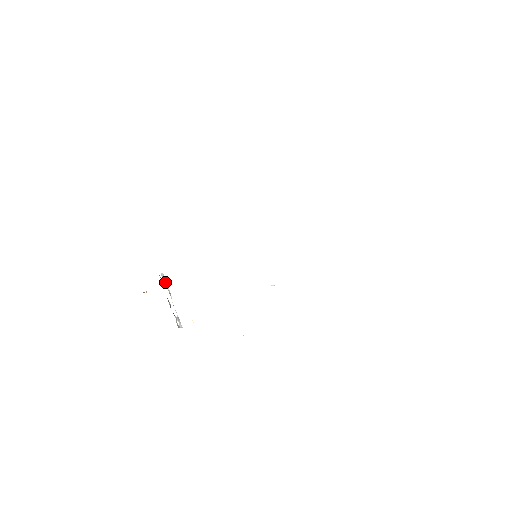
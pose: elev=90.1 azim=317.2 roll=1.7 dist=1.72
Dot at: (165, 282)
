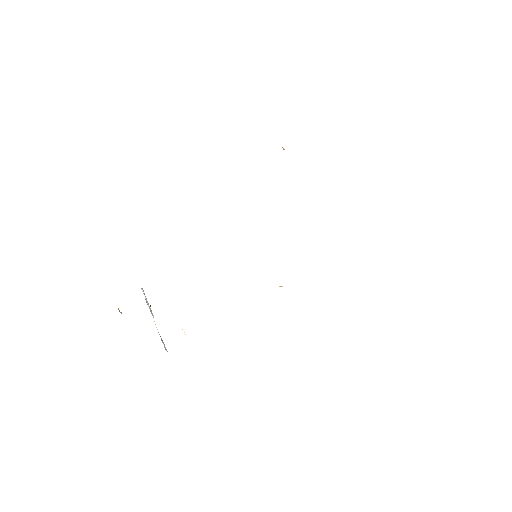
Dot at: (146, 298)
